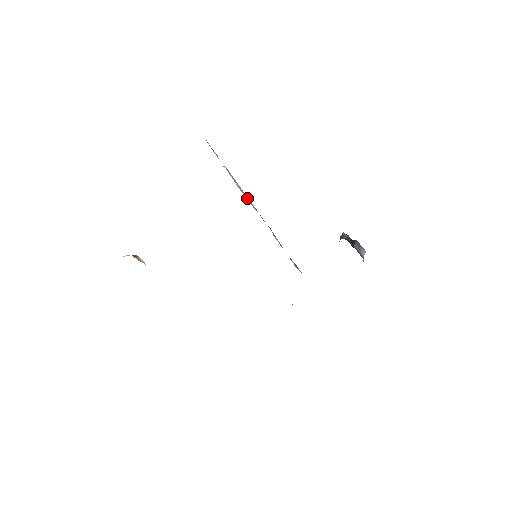
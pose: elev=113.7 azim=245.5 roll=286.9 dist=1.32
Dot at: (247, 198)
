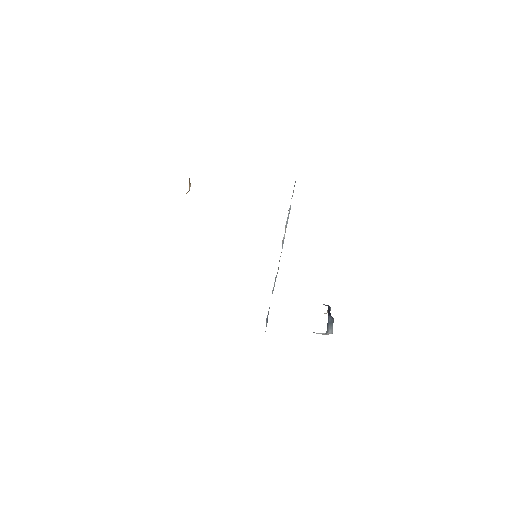
Dot at: (284, 235)
